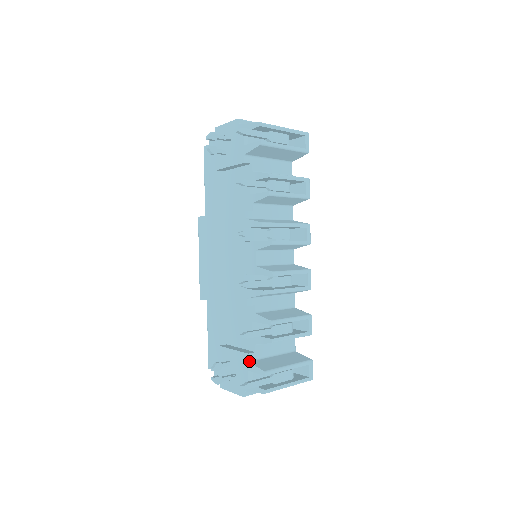
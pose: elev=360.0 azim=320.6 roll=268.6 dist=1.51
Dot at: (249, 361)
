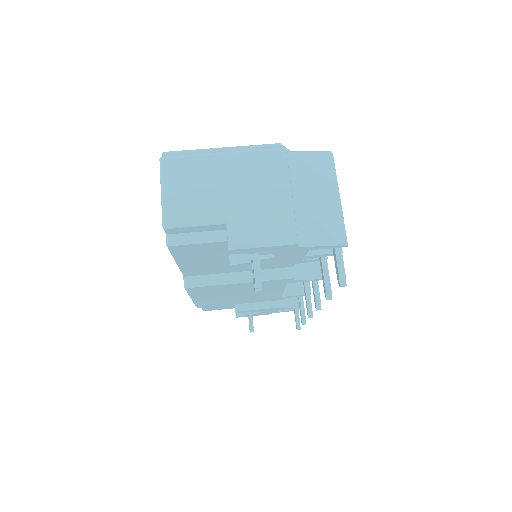
Dot at: (280, 308)
